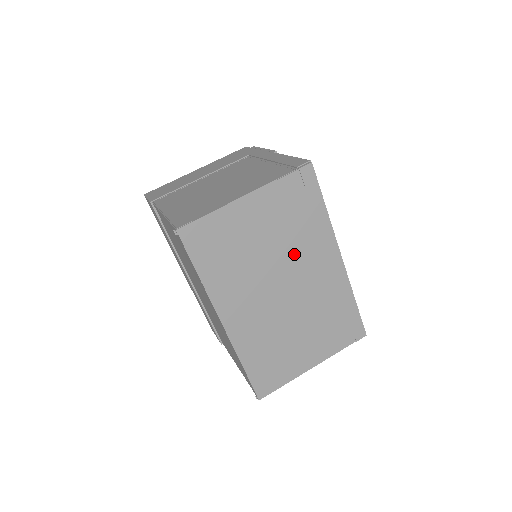
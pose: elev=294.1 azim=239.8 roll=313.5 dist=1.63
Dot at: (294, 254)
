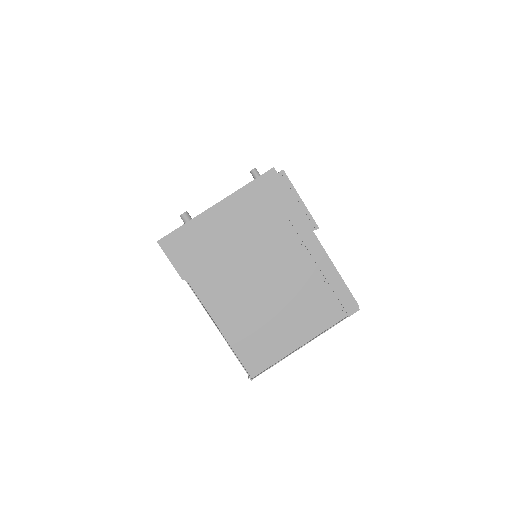
Dot at: occluded
